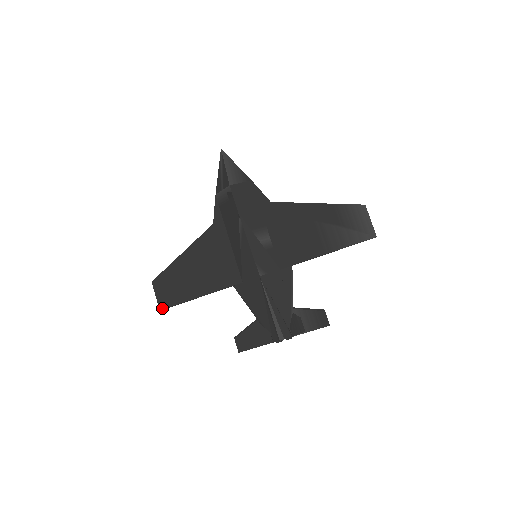
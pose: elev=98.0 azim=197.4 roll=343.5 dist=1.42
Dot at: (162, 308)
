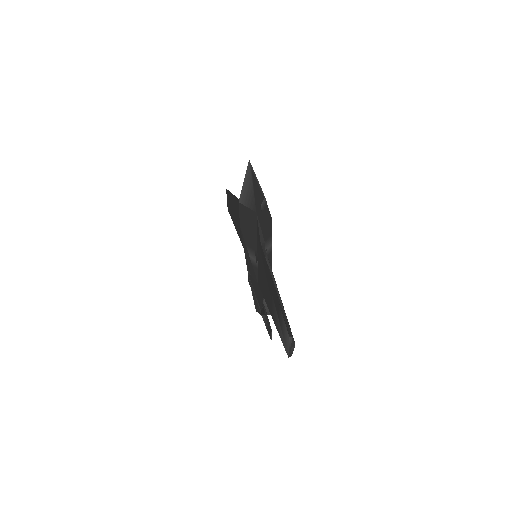
Dot at: (228, 210)
